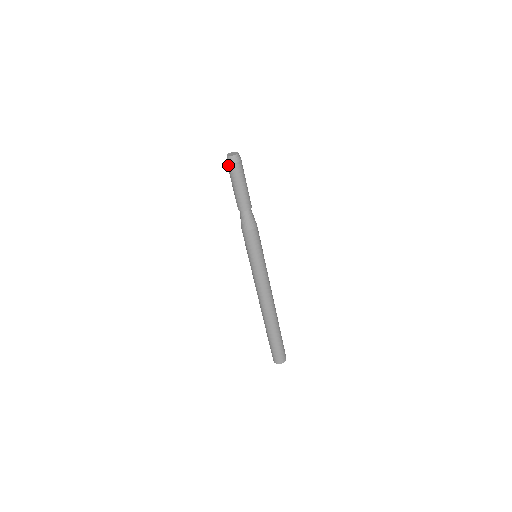
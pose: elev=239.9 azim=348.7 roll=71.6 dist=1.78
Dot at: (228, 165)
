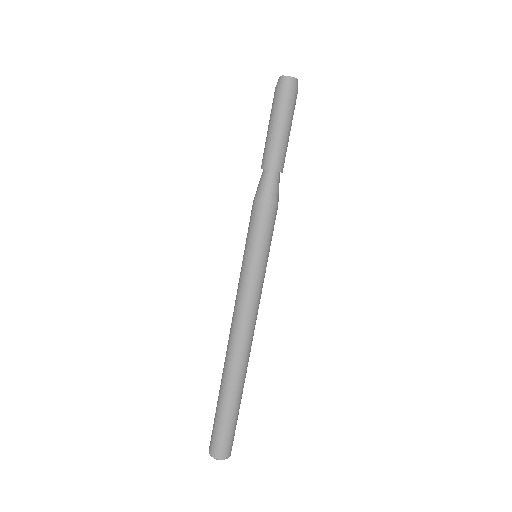
Dot at: (275, 90)
